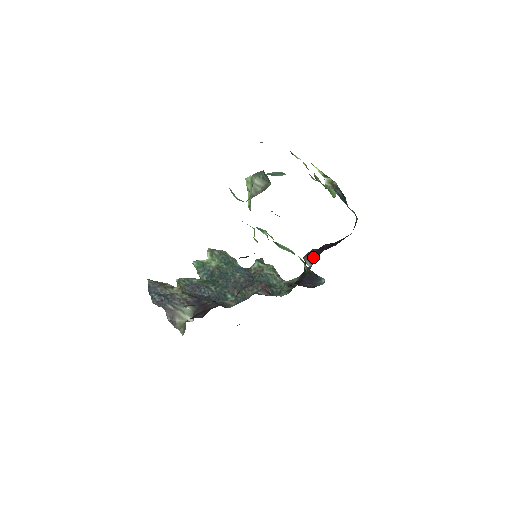
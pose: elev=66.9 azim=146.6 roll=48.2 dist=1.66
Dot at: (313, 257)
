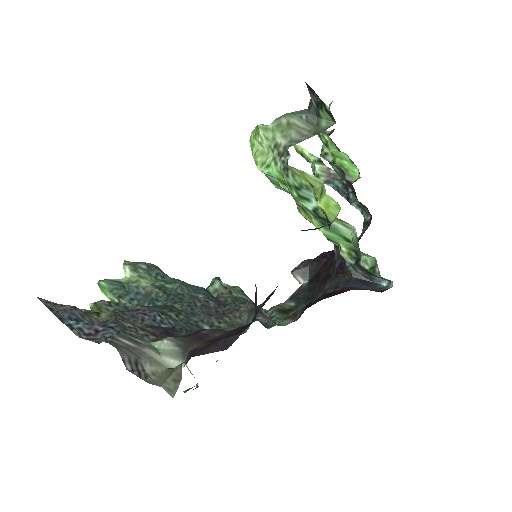
Dot at: (310, 269)
